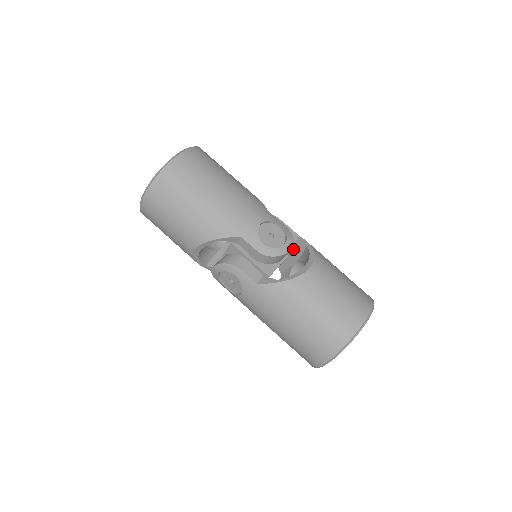
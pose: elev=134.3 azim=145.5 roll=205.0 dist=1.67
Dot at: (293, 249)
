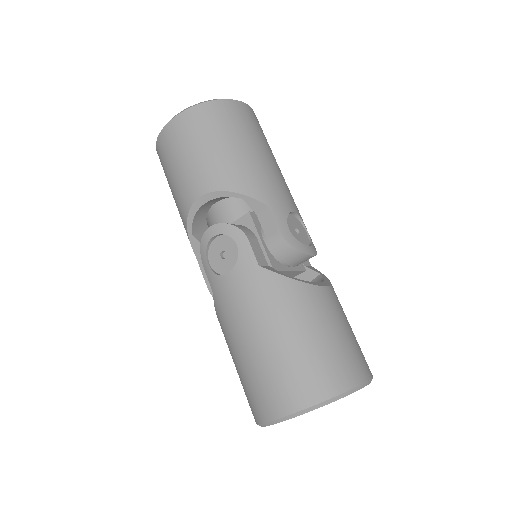
Dot at: (303, 270)
